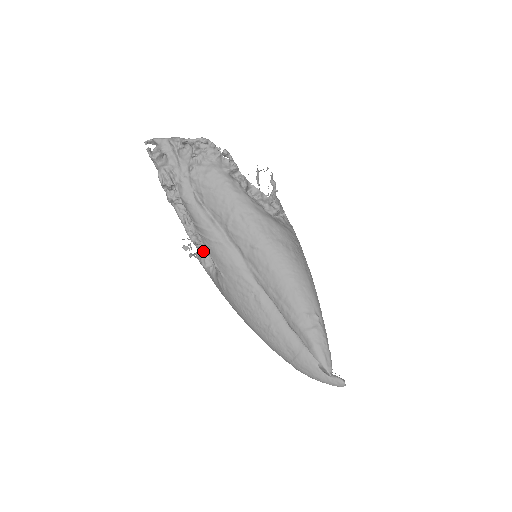
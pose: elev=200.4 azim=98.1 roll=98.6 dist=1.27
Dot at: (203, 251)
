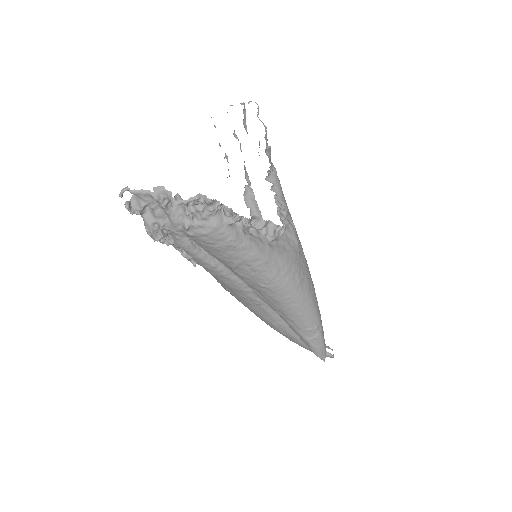
Dot at: occluded
